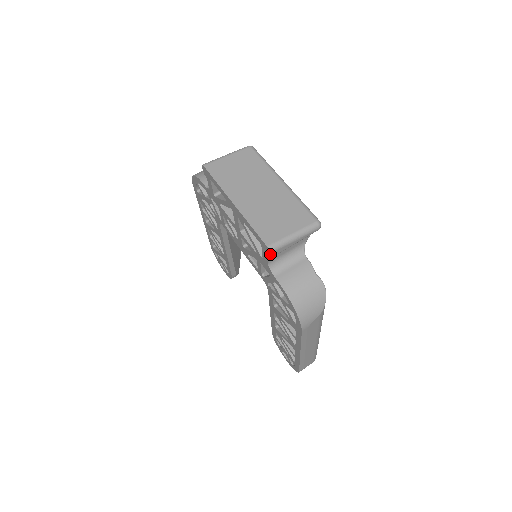
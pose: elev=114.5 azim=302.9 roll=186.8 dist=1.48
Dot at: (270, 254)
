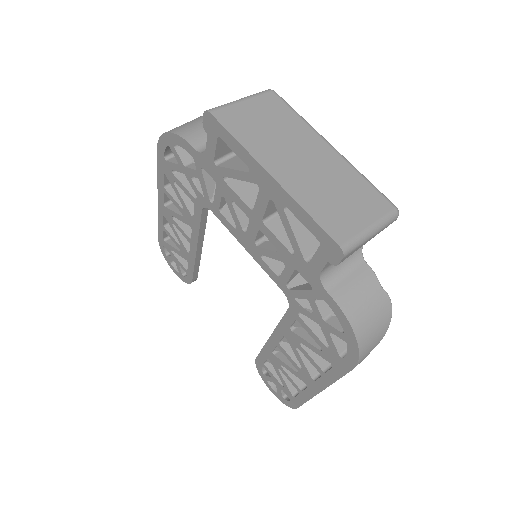
Dot at: (341, 259)
